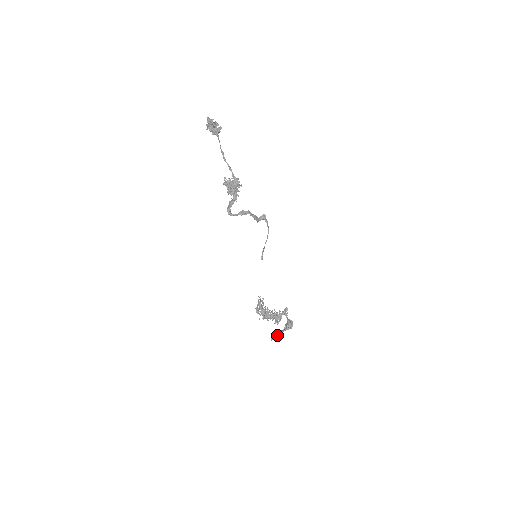
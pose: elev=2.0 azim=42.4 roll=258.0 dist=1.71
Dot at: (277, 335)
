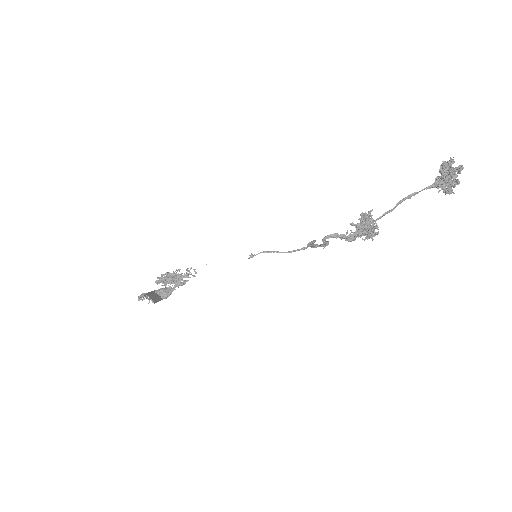
Dot at: occluded
